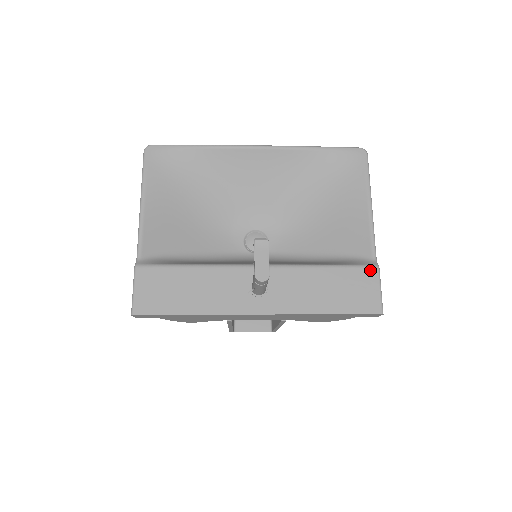
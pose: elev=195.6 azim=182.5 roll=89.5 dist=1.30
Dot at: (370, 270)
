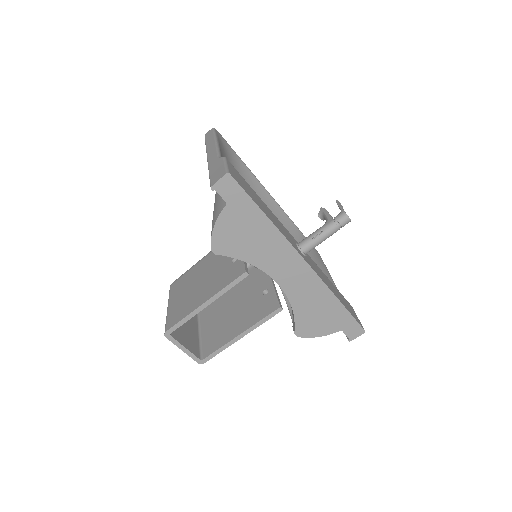
Dot at: (349, 303)
